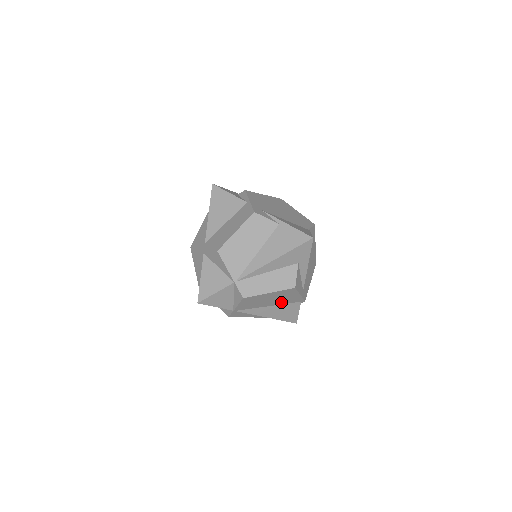
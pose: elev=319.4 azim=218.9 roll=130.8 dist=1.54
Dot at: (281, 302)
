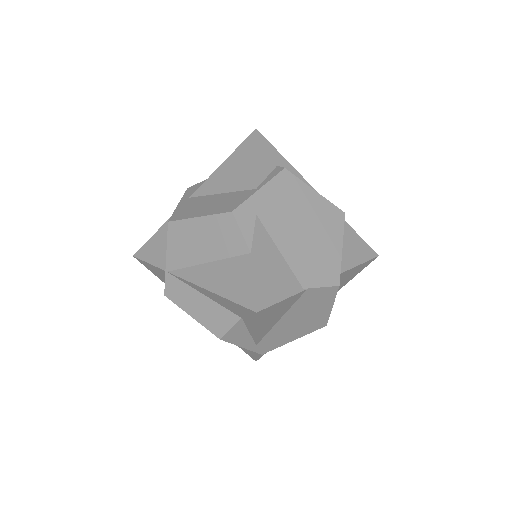
Dot at: occluded
